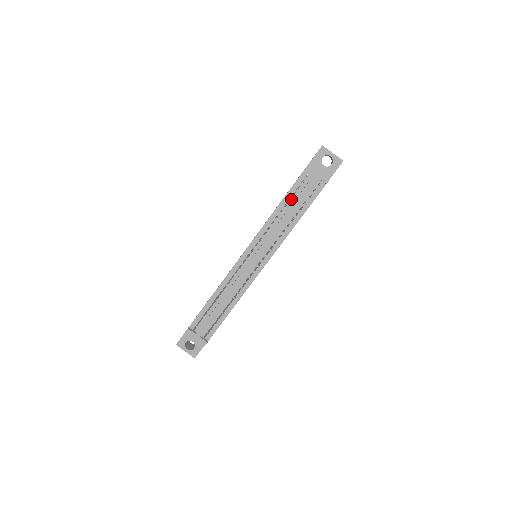
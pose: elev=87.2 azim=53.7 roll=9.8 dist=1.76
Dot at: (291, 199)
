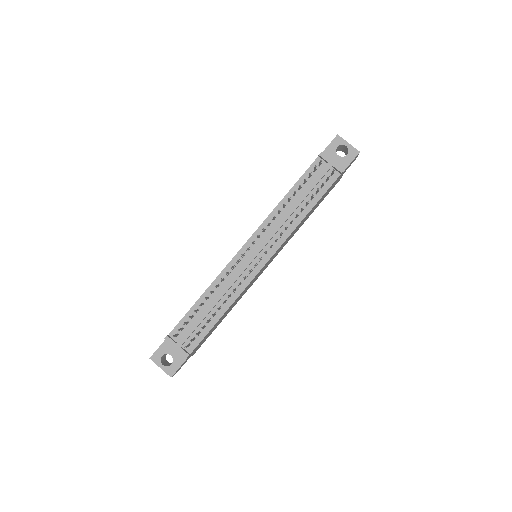
Dot at: (301, 188)
